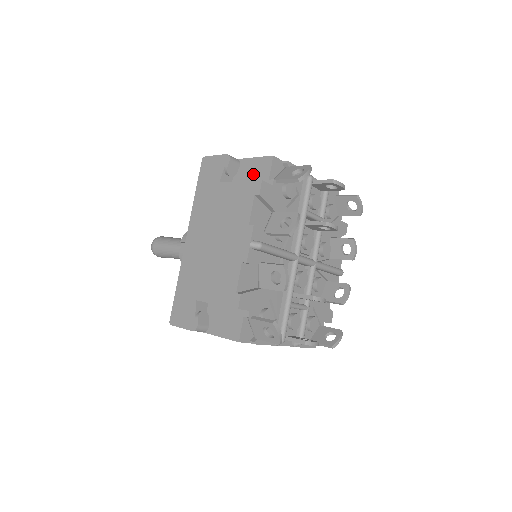
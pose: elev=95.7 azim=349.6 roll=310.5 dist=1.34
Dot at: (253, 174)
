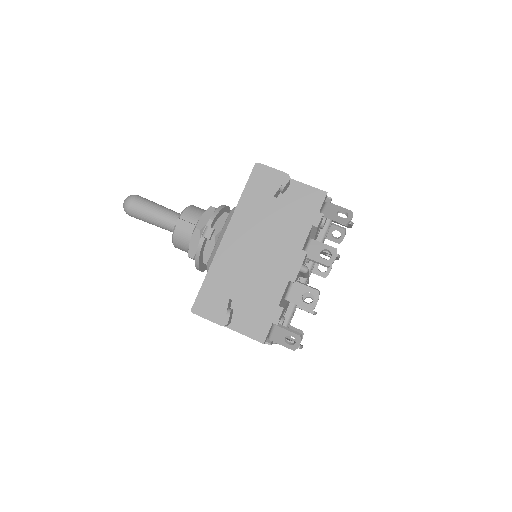
Dot at: (303, 200)
